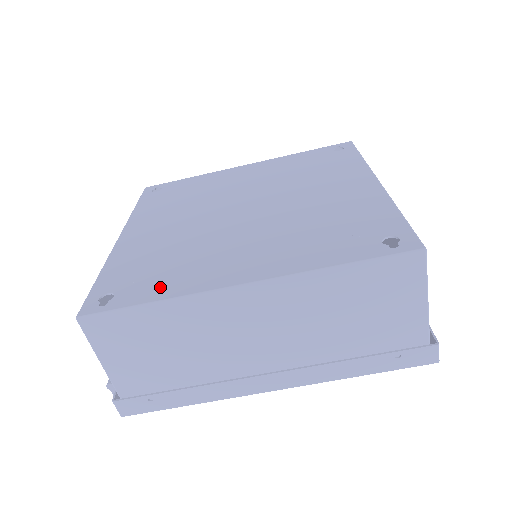
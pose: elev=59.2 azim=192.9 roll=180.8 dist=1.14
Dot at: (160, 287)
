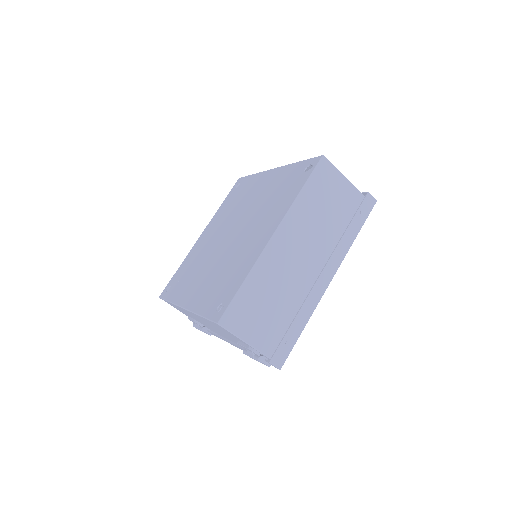
Dot at: (239, 277)
